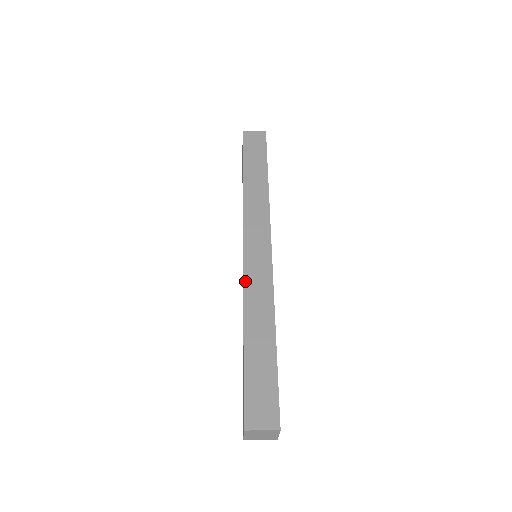
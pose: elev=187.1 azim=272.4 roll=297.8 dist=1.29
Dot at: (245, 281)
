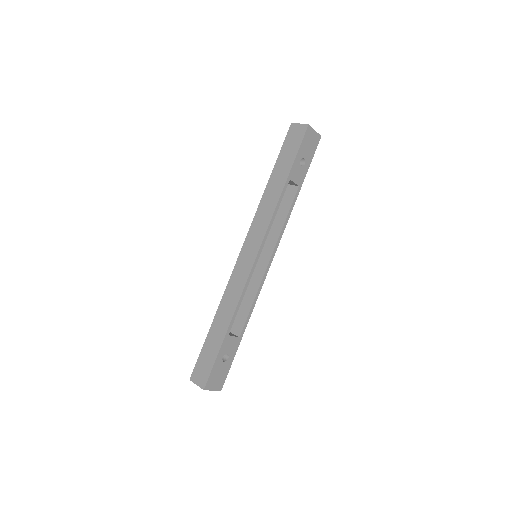
Dot at: (230, 280)
